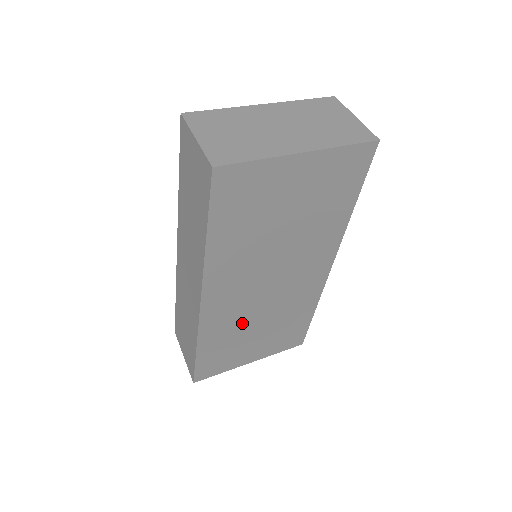
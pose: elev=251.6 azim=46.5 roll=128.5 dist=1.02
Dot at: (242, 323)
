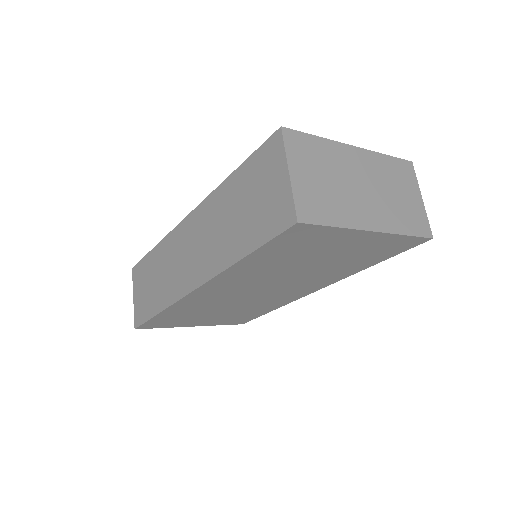
Dot at: (212, 306)
